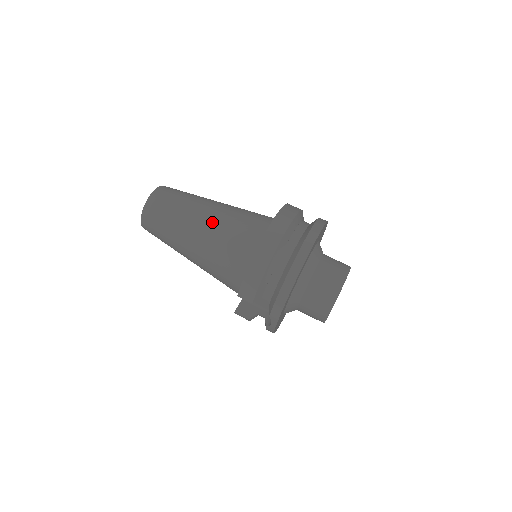
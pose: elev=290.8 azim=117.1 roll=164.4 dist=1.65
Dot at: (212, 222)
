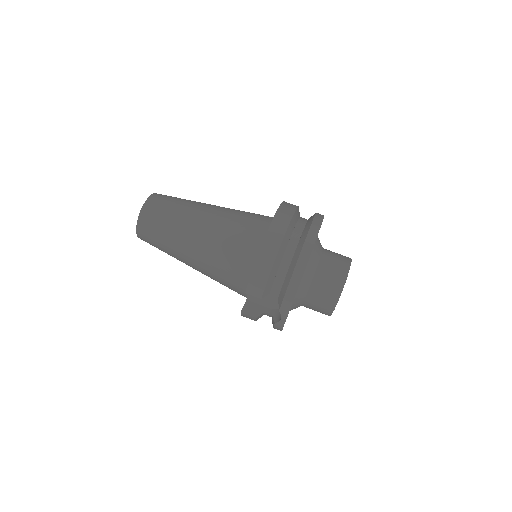
Dot at: (212, 223)
